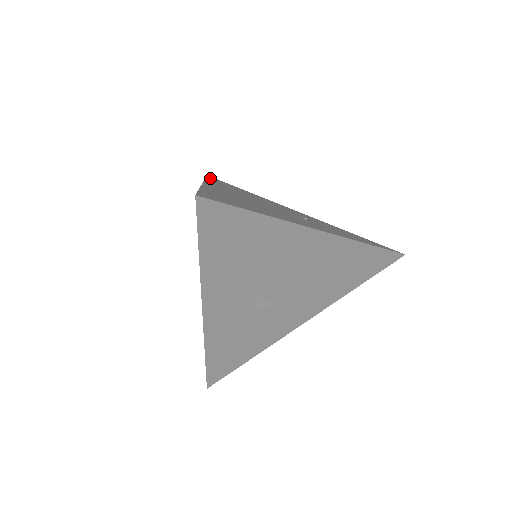
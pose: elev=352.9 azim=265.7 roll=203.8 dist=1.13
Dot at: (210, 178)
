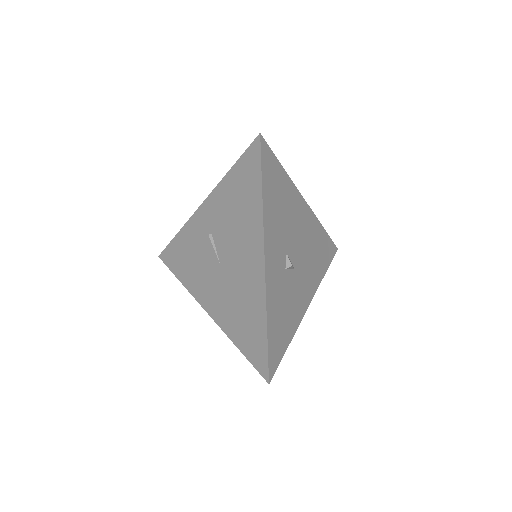
Dot at: occluded
